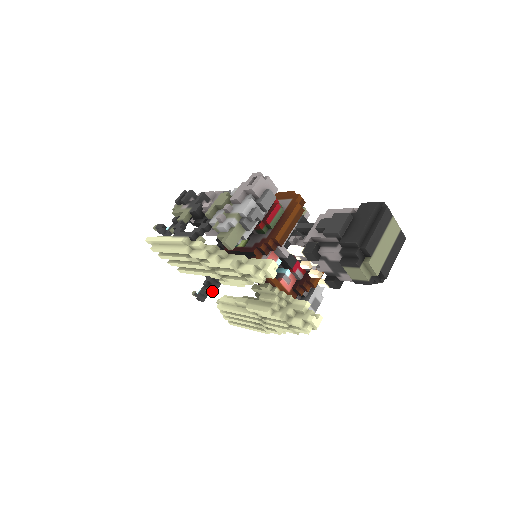
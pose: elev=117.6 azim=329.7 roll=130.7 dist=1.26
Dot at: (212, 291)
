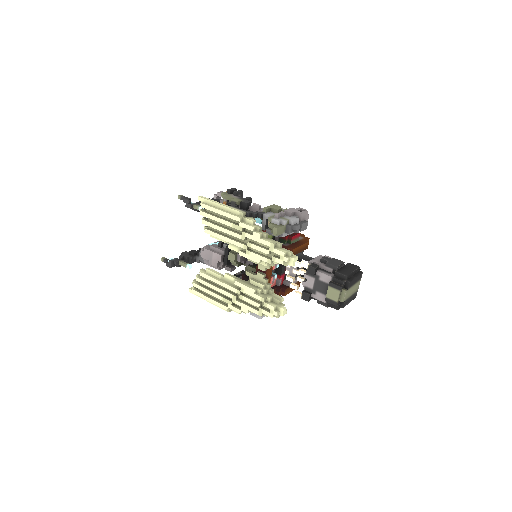
Dot at: (186, 264)
